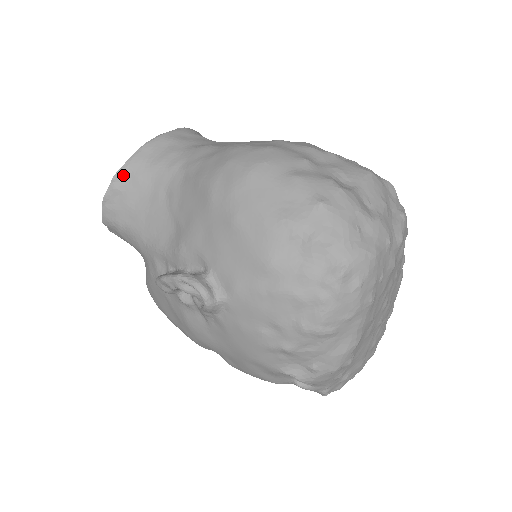
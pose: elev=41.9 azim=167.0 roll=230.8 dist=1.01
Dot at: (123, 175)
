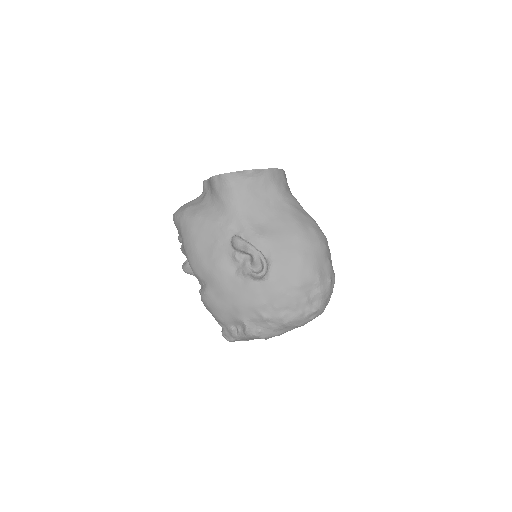
Dot at: (260, 173)
